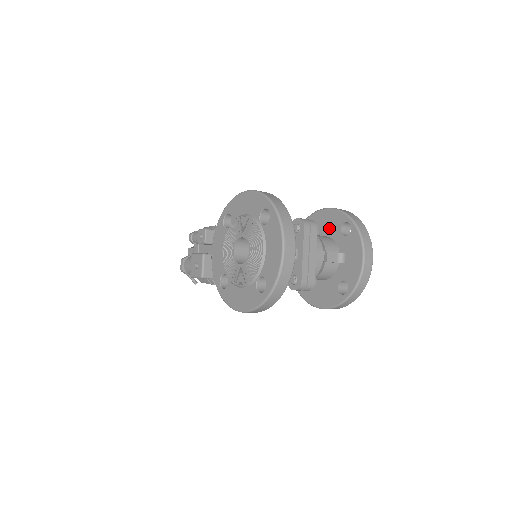
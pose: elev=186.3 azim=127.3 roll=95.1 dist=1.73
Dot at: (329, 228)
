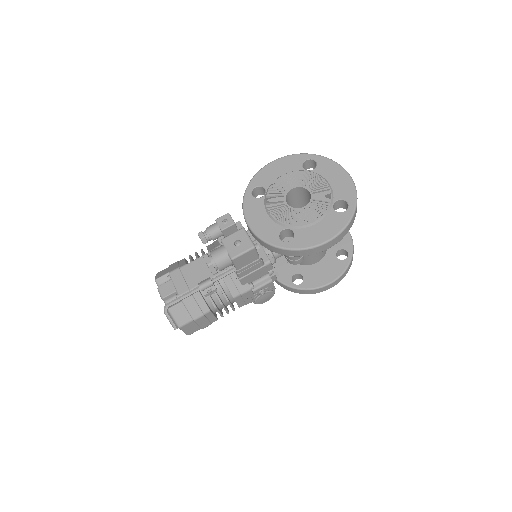
Dot at: occluded
